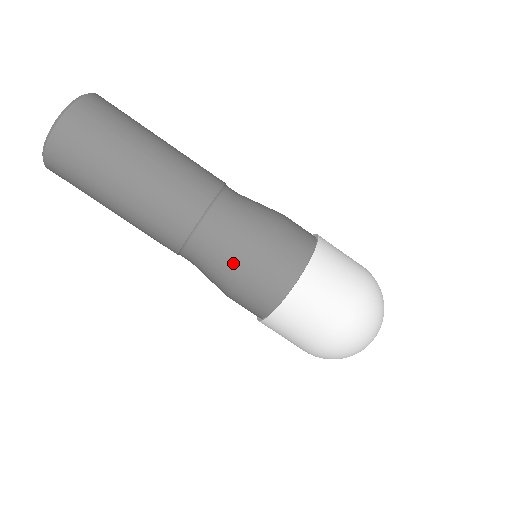
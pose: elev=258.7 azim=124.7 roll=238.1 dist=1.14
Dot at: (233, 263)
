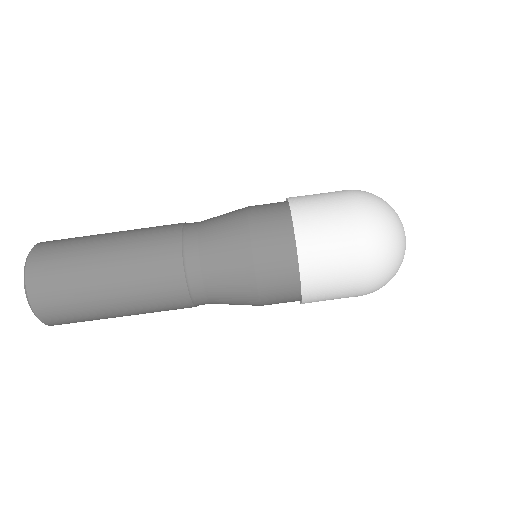
Dot at: occluded
